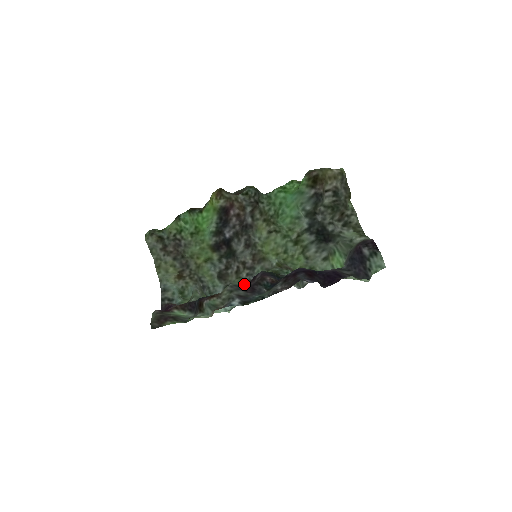
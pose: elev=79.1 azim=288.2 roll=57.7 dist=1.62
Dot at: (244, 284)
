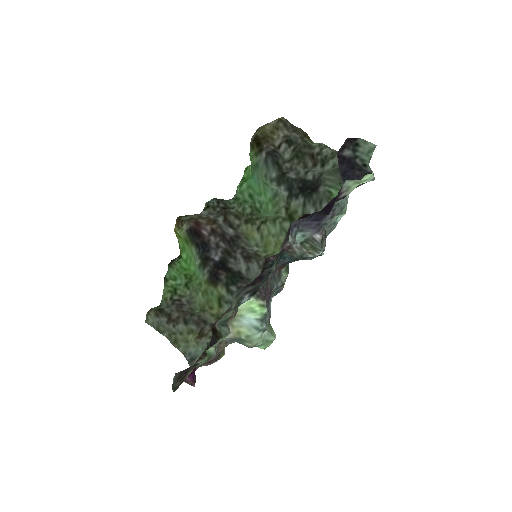
Dot at: occluded
